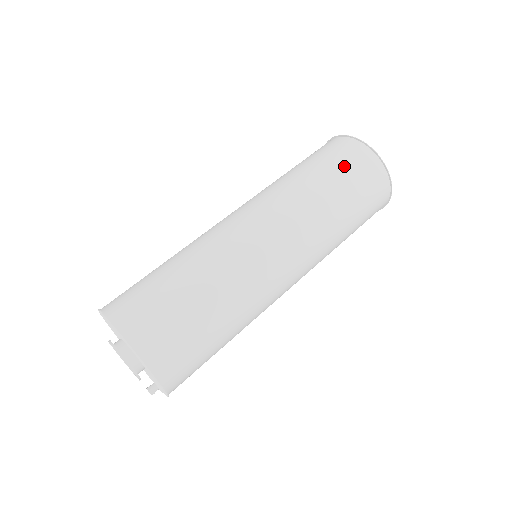
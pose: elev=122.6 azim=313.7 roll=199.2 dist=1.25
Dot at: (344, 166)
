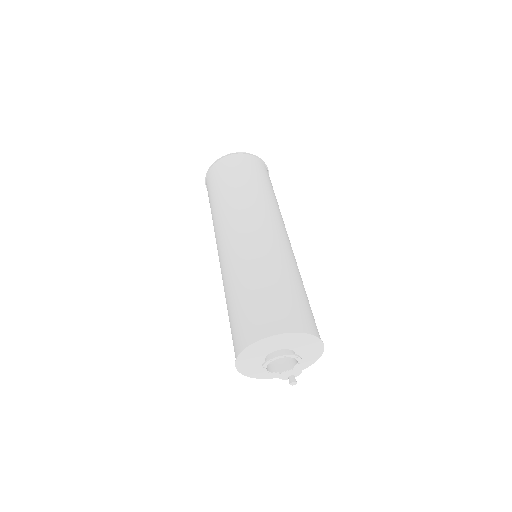
Dot at: (247, 170)
